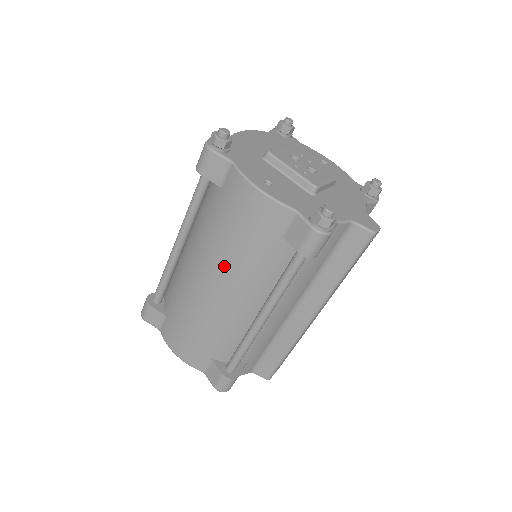
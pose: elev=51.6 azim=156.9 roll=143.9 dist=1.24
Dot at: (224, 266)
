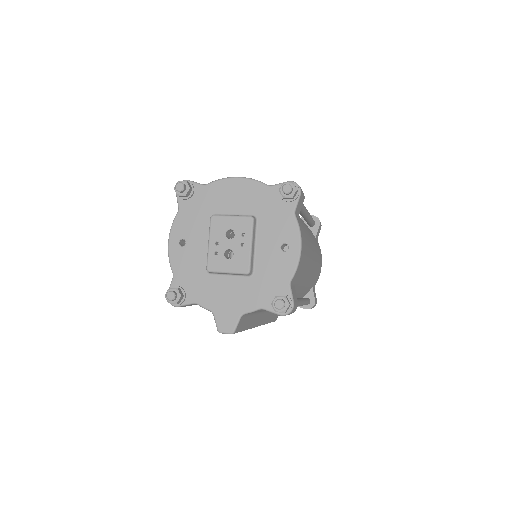
Dot at: occluded
